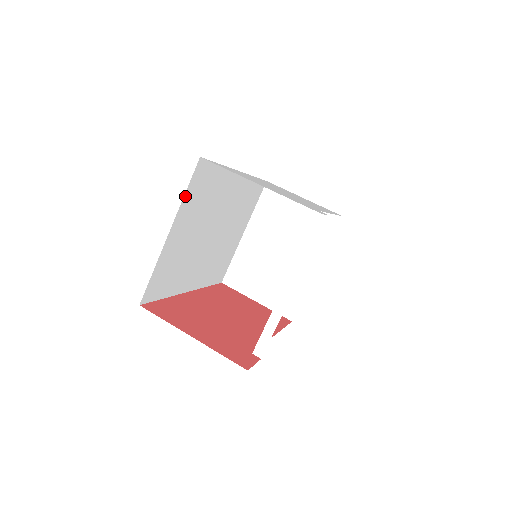
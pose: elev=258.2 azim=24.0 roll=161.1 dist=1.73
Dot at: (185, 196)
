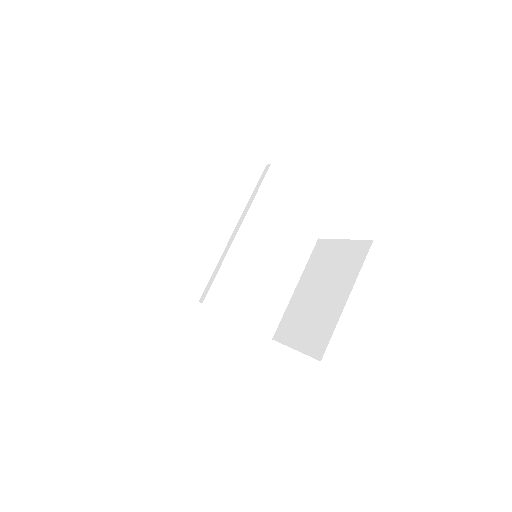
Dot at: (185, 189)
